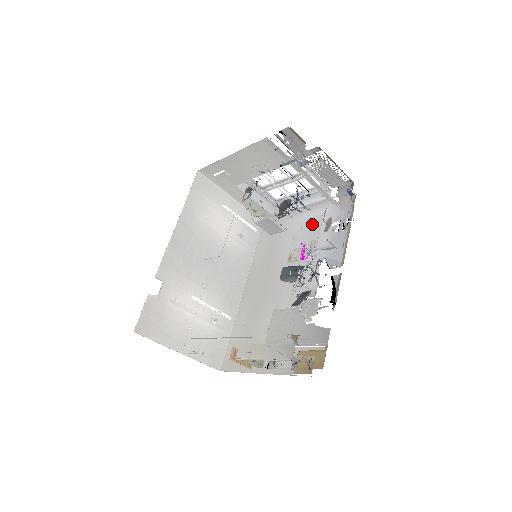
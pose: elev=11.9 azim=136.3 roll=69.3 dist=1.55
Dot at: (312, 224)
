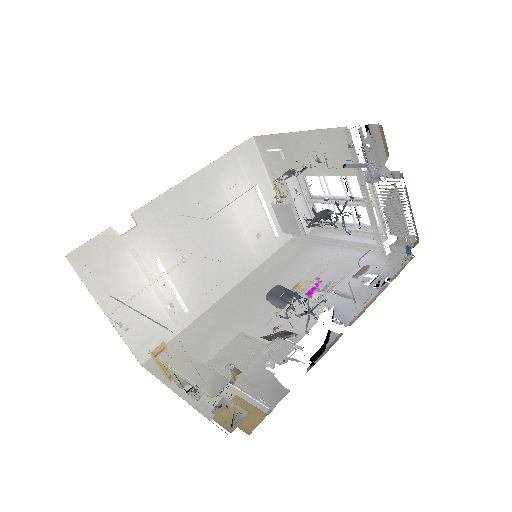
Dot at: (343, 264)
